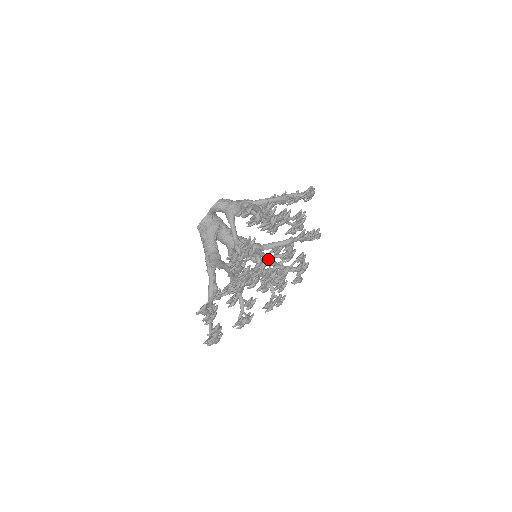
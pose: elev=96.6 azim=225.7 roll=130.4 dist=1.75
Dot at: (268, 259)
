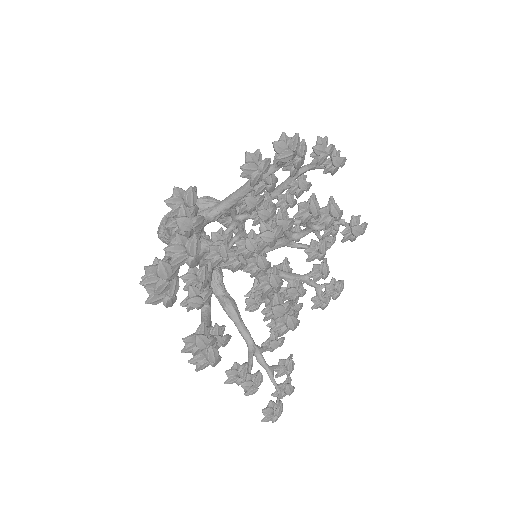
Dot at: occluded
